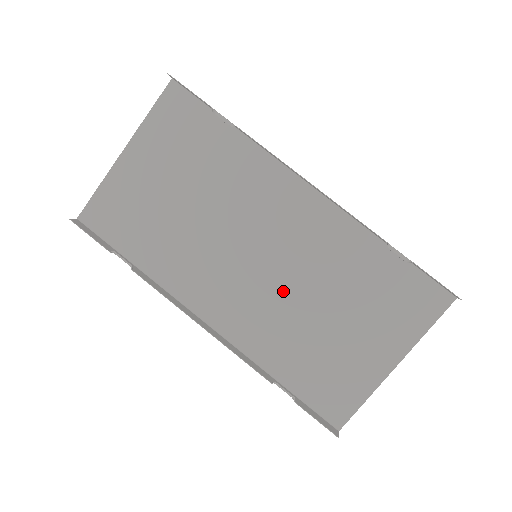
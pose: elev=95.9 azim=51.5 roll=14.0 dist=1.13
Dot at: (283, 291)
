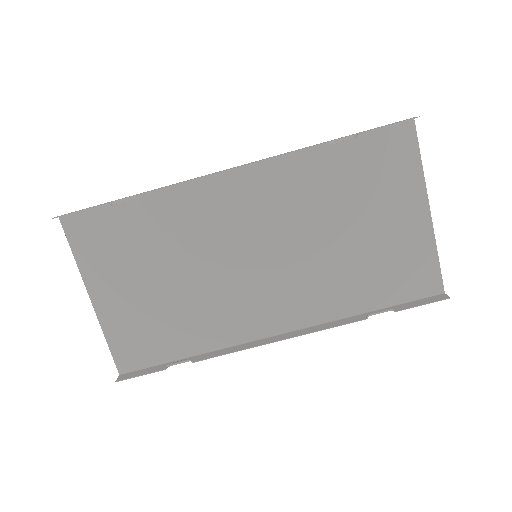
Dot at: (301, 255)
